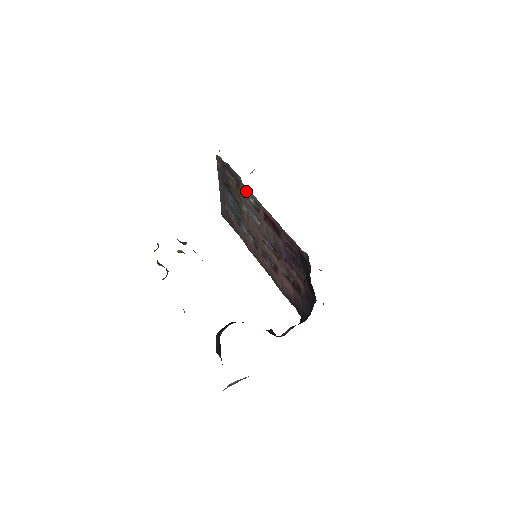
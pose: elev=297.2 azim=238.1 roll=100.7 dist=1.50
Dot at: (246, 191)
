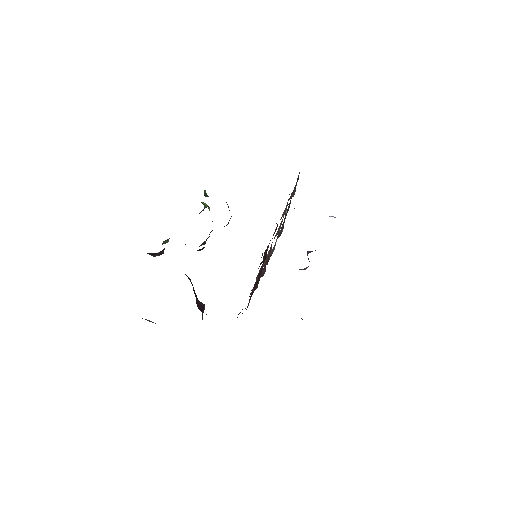
Dot at: occluded
